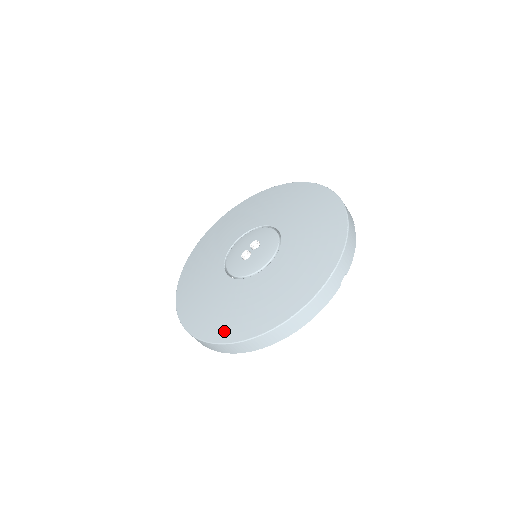
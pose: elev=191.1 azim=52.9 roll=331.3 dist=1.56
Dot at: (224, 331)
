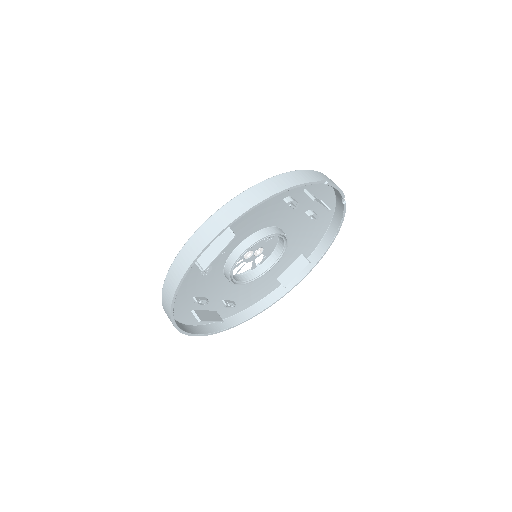
Dot at: occluded
